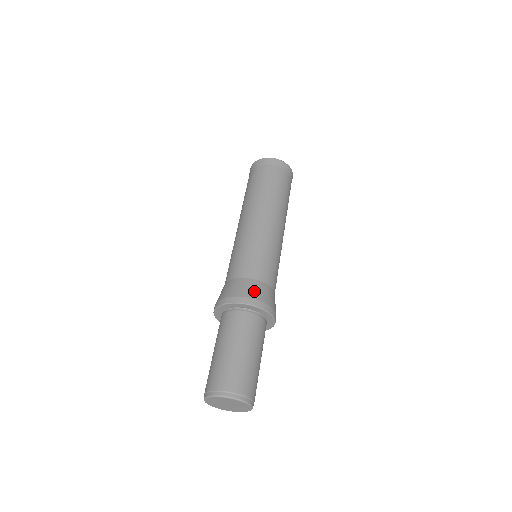
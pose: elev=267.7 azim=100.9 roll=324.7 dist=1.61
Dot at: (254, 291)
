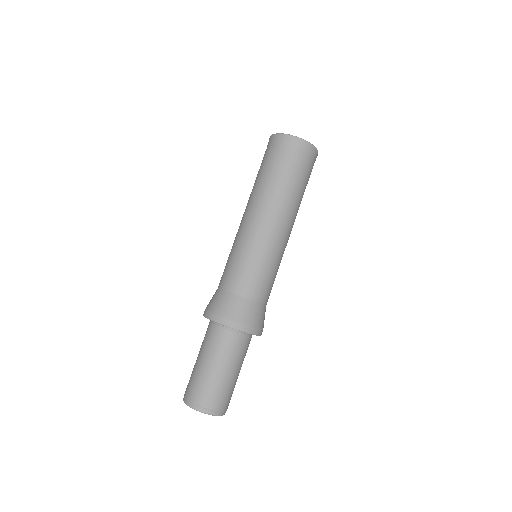
Dot at: (247, 315)
